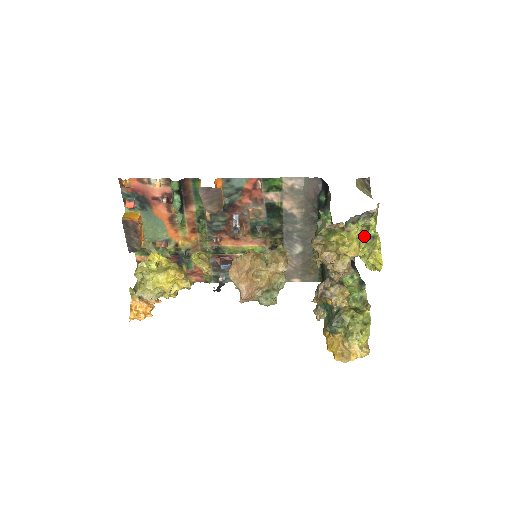
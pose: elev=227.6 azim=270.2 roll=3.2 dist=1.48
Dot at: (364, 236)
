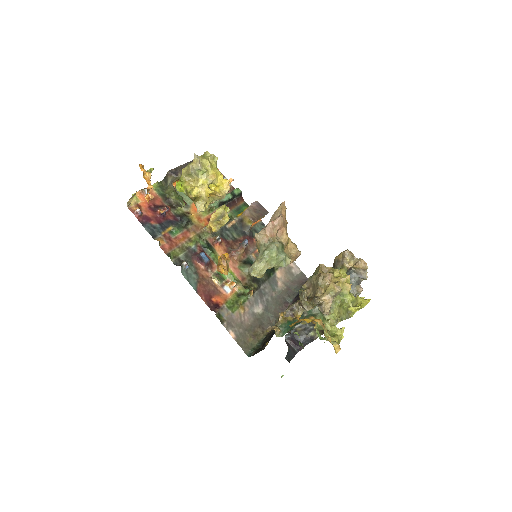
Dot at: occluded
